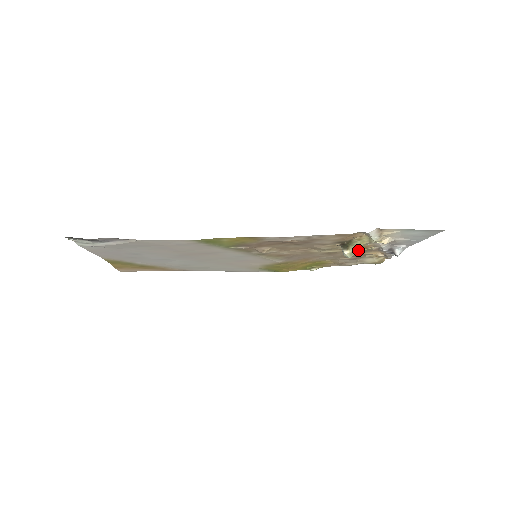
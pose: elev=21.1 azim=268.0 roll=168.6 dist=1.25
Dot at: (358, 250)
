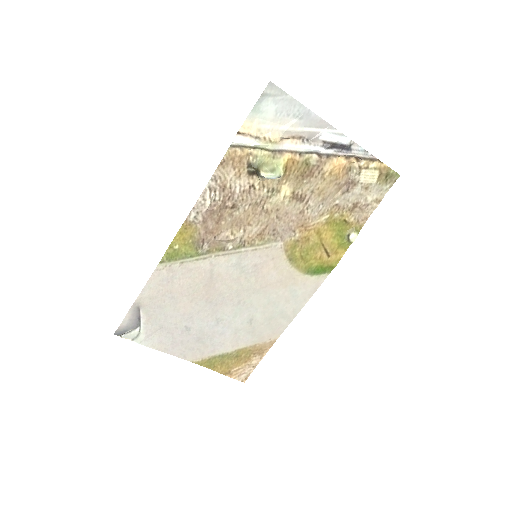
Dot at: (298, 171)
